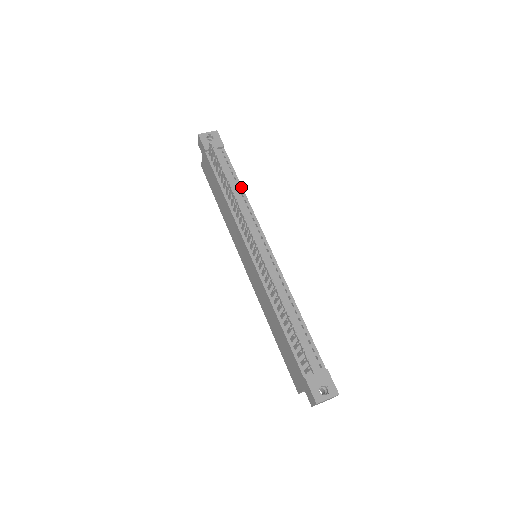
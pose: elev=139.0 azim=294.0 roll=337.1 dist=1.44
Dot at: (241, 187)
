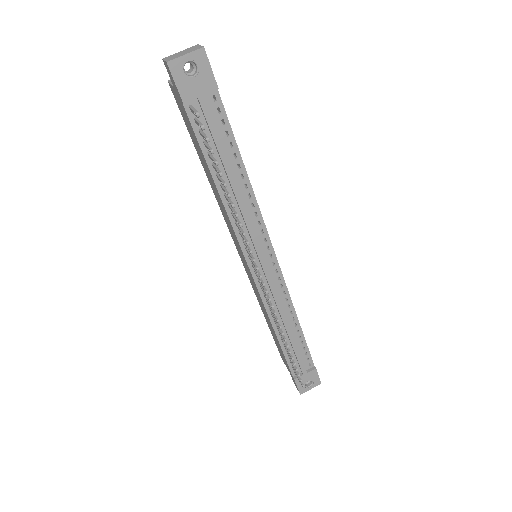
Dot at: (244, 171)
